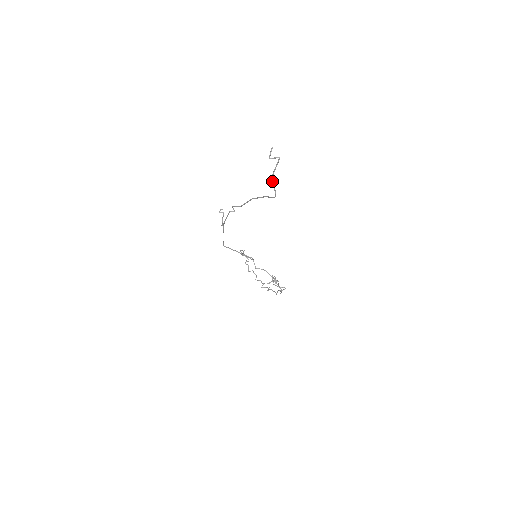
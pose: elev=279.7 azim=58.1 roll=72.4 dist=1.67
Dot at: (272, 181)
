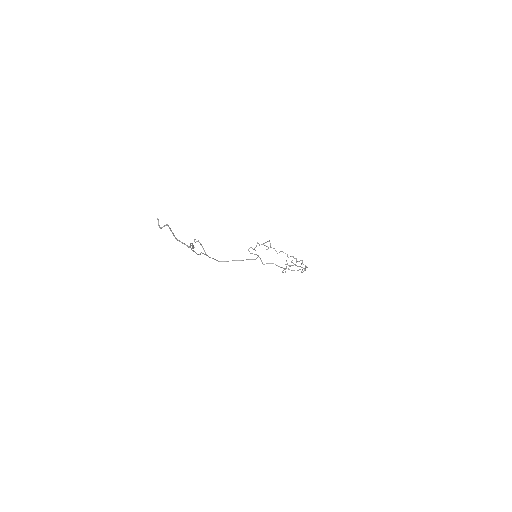
Dot at: occluded
